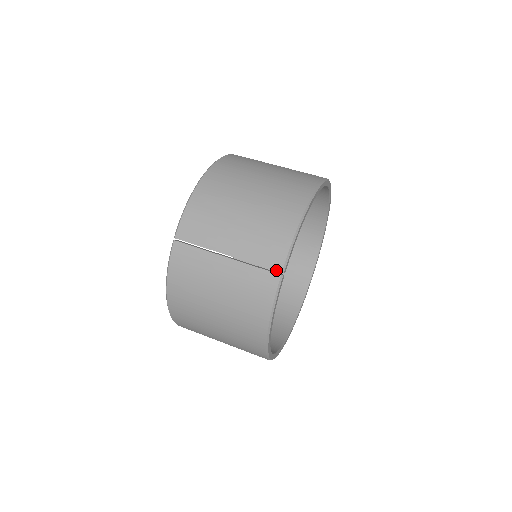
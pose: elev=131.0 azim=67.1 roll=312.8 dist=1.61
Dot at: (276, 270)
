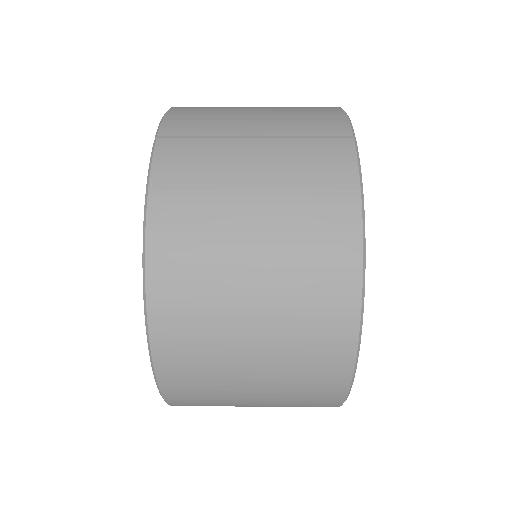
Dot at: (343, 135)
